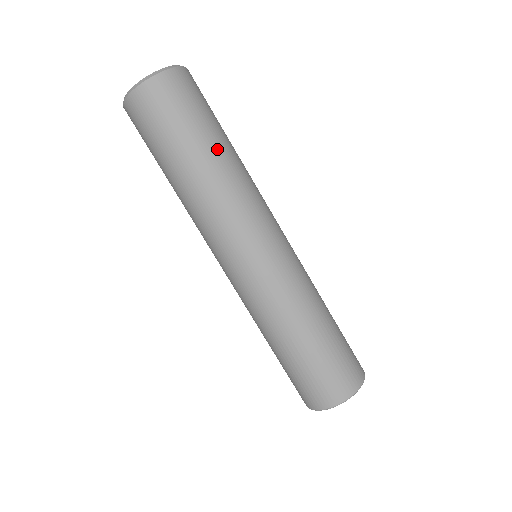
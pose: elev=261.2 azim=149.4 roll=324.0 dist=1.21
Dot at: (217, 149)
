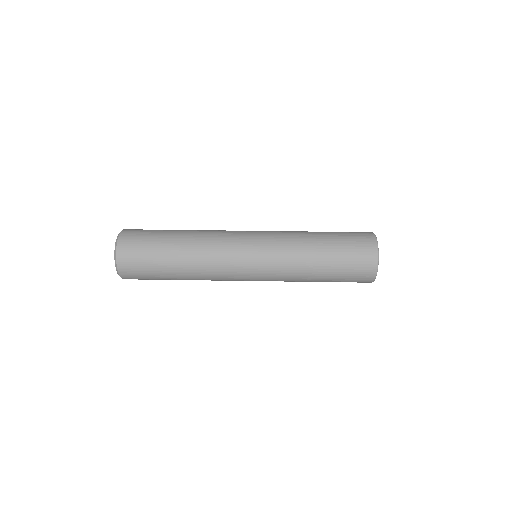
Dot at: (177, 239)
